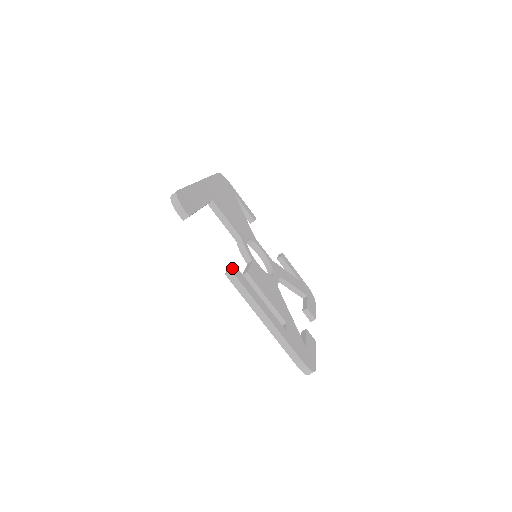
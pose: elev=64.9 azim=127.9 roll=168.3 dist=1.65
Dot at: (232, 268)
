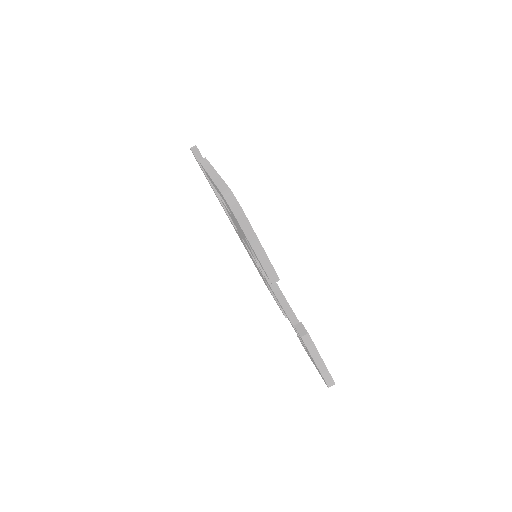
Dot at: occluded
